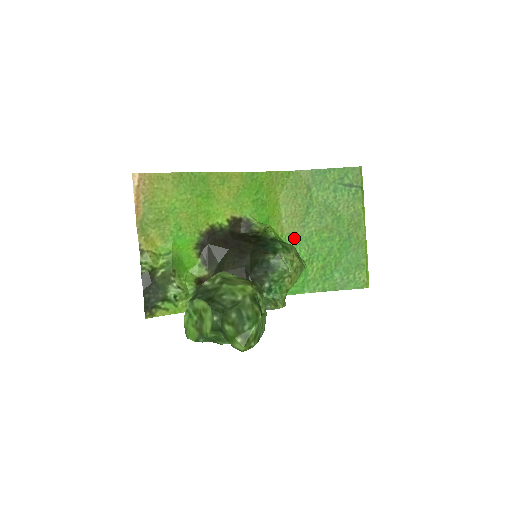
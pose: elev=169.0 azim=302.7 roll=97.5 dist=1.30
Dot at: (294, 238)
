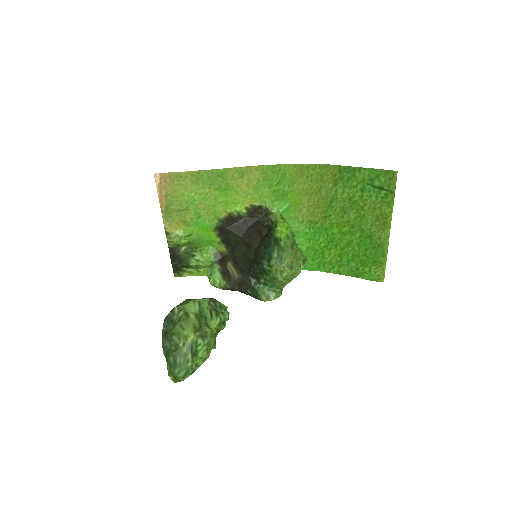
Dot at: (314, 226)
